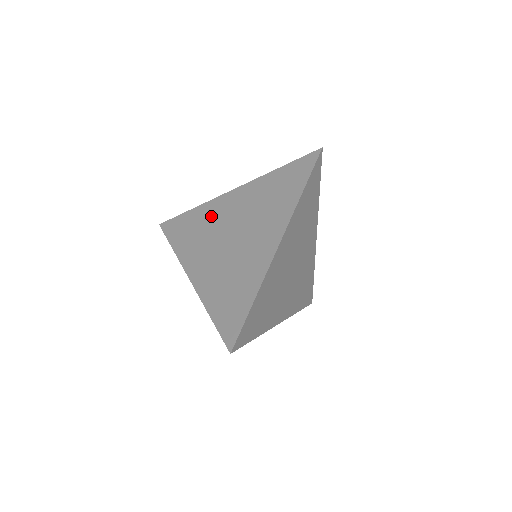
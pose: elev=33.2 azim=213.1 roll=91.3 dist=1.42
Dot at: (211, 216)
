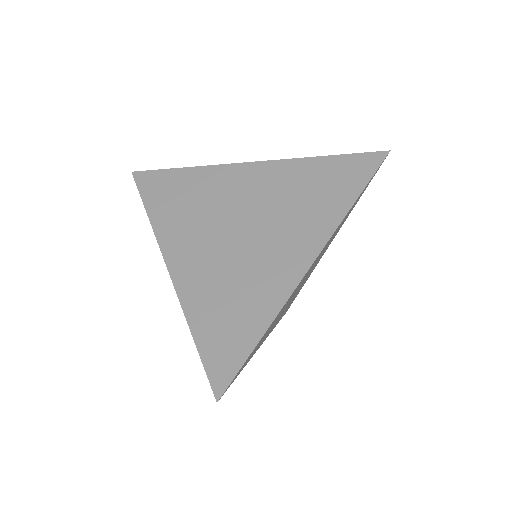
Dot at: (213, 188)
